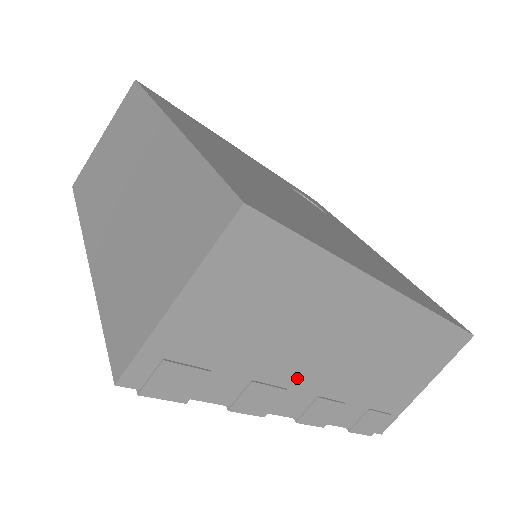
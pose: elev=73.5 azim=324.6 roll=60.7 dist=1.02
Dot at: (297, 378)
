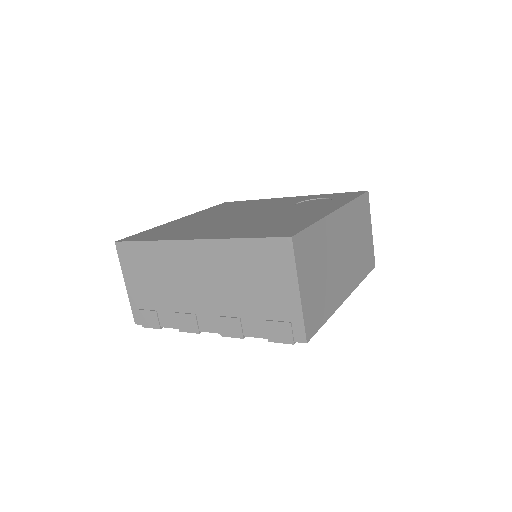
Dot at: (196, 306)
